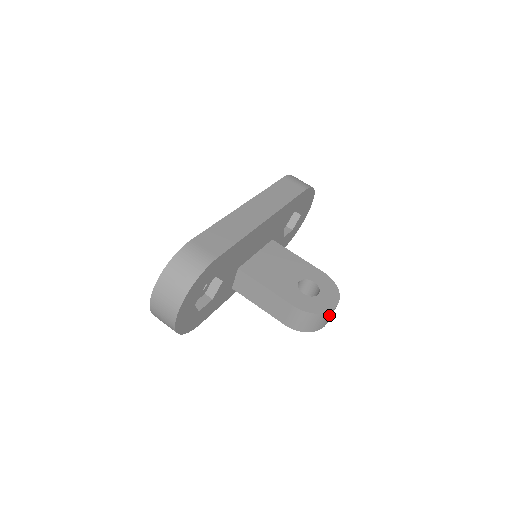
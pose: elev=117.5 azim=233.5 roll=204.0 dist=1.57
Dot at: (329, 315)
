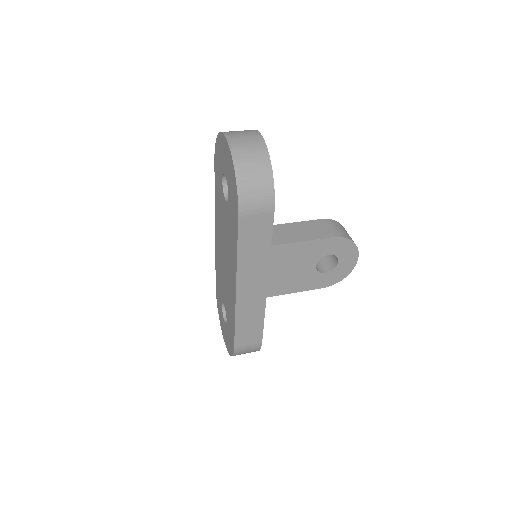
Dot at: occluded
